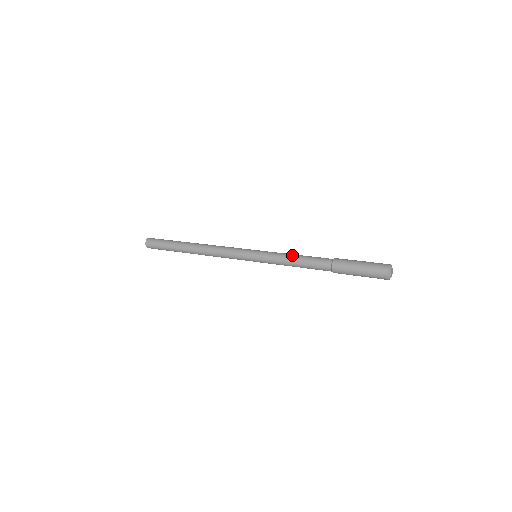
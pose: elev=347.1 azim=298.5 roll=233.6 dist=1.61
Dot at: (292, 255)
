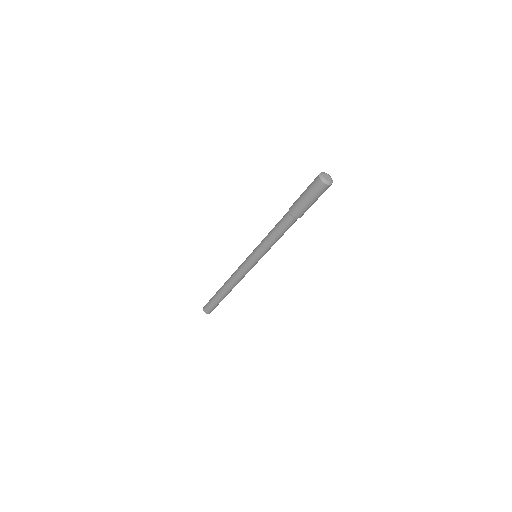
Dot at: (269, 232)
